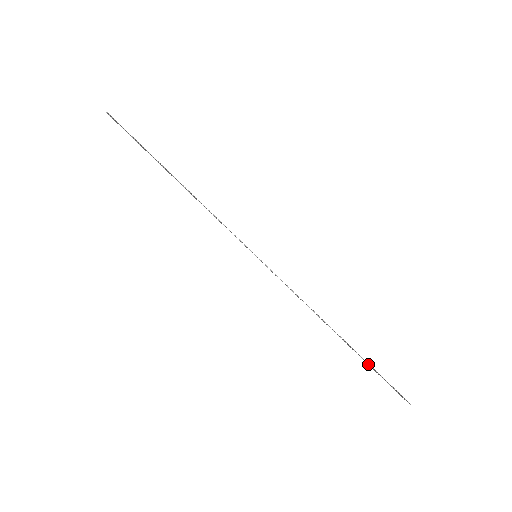
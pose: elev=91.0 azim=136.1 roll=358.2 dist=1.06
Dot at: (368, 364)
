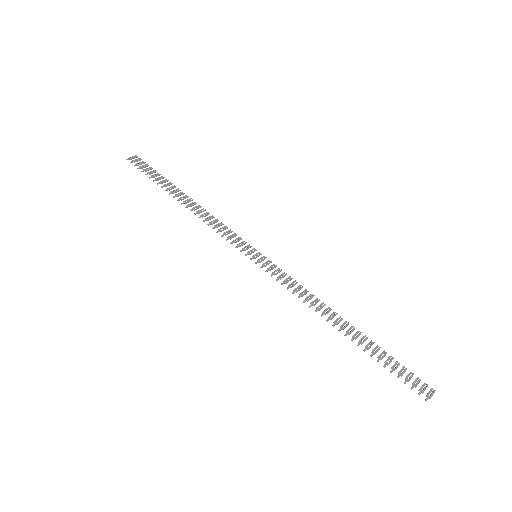
Dot at: occluded
